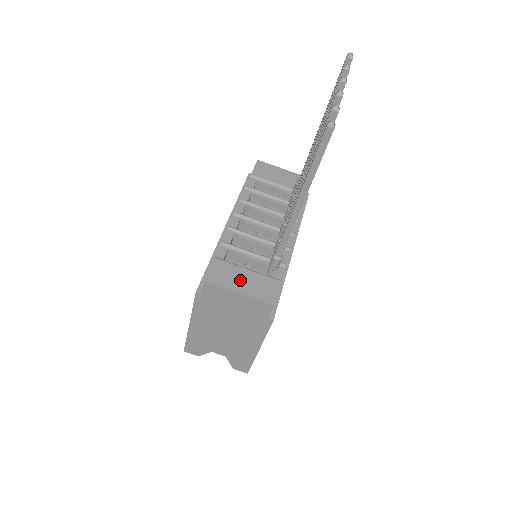
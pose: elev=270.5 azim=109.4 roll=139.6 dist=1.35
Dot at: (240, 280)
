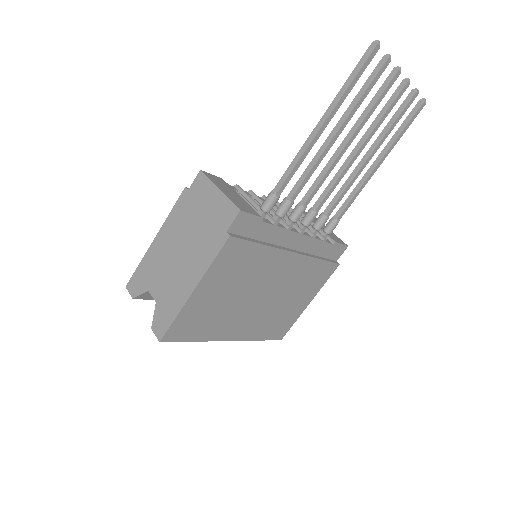
Dot at: (229, 191)
